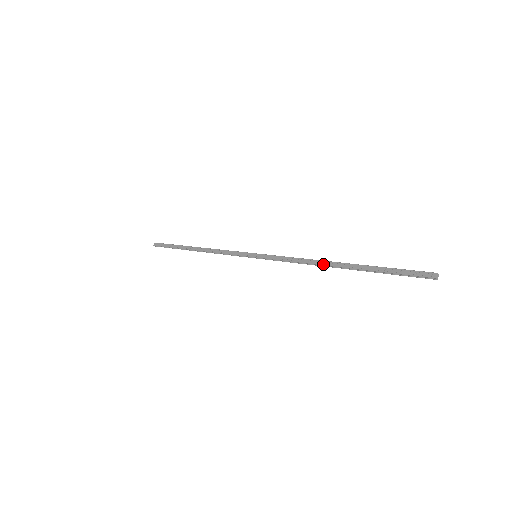
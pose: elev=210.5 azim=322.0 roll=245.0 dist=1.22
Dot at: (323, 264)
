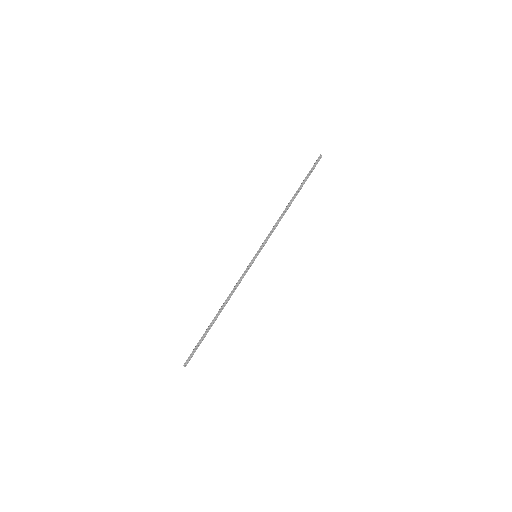
Dot at: (286, 207)
